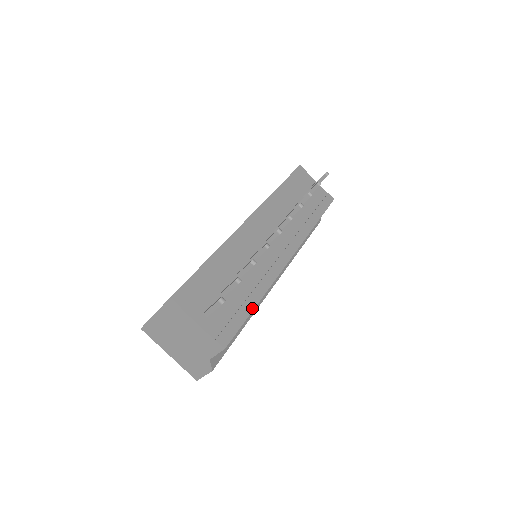
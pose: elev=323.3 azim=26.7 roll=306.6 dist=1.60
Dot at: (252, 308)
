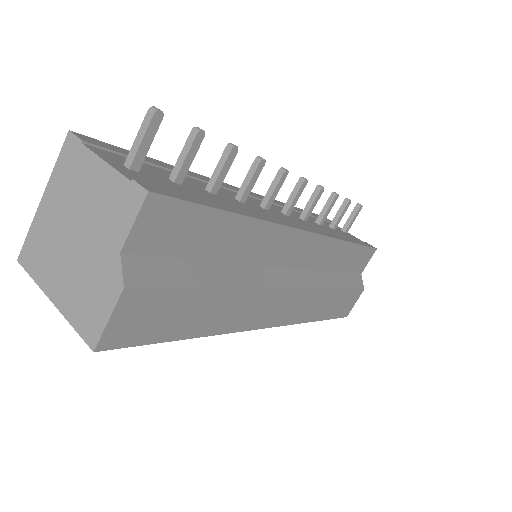
Dot at: (226, 210)
